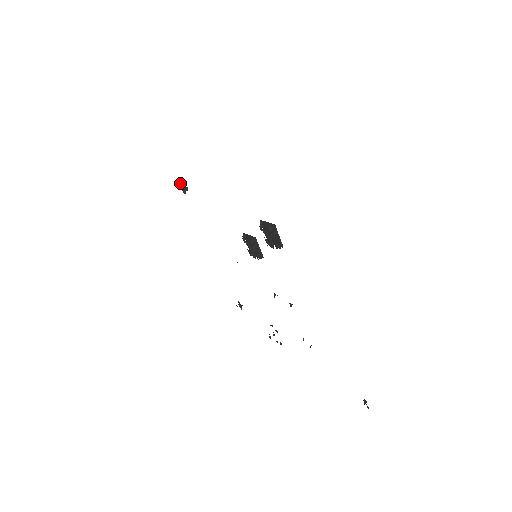
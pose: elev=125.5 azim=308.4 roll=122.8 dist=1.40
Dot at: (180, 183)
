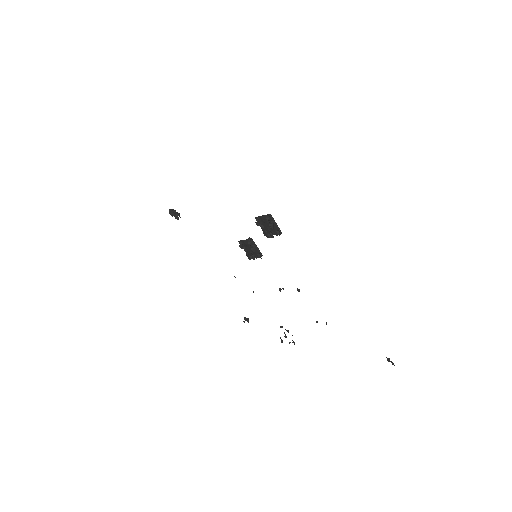
Dot at: (171, 211)
